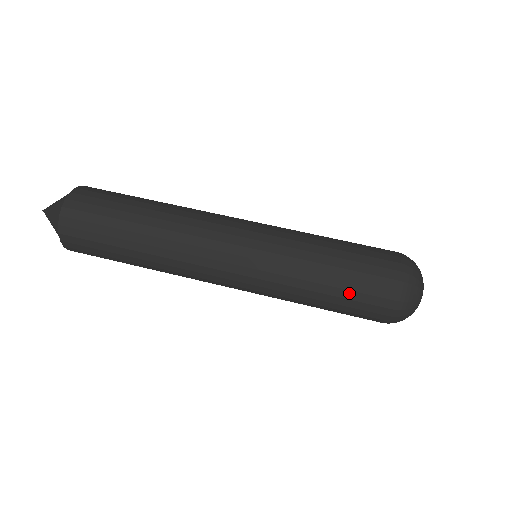
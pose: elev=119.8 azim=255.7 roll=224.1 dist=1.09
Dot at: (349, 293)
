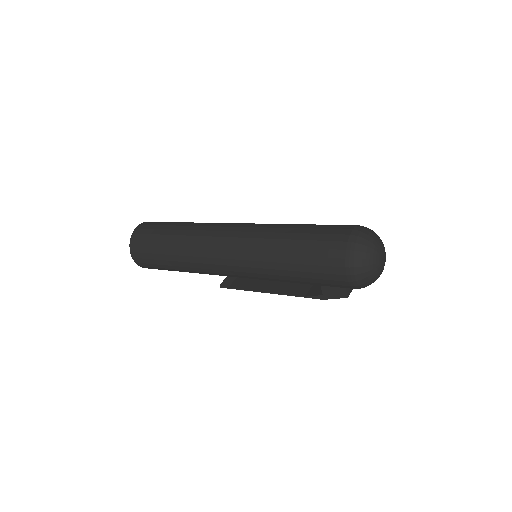
Dot at: (317, 230)
